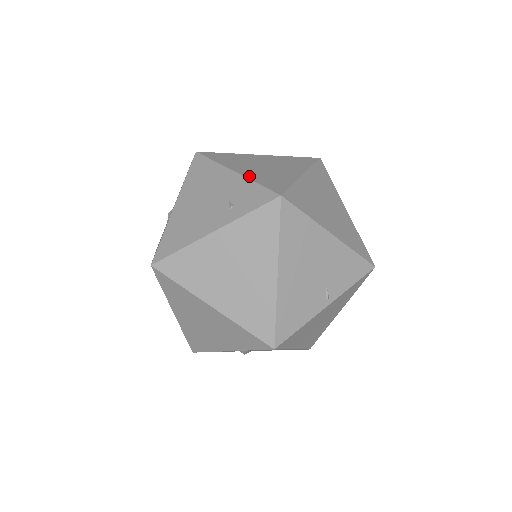
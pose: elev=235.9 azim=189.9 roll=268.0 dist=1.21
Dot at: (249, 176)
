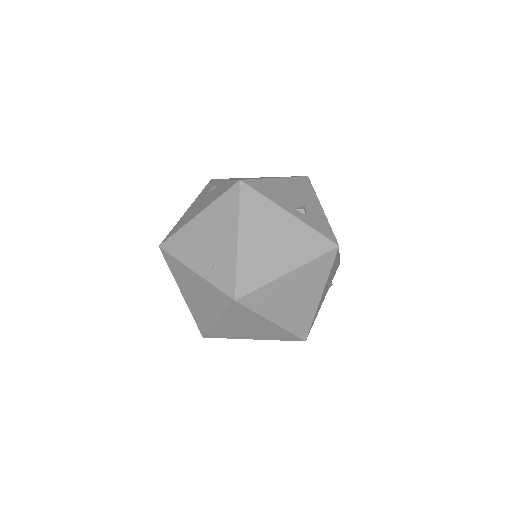
Dot at: (241, 255)
